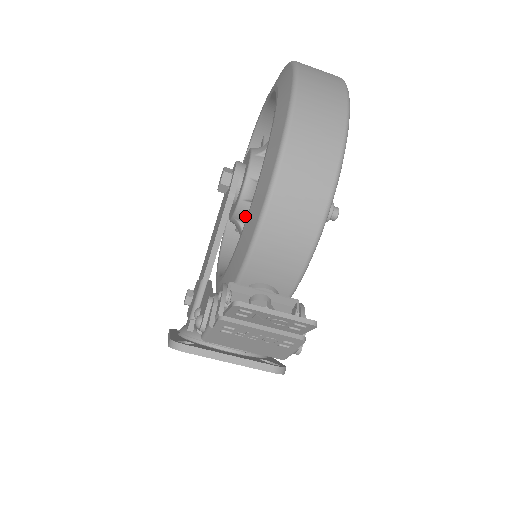
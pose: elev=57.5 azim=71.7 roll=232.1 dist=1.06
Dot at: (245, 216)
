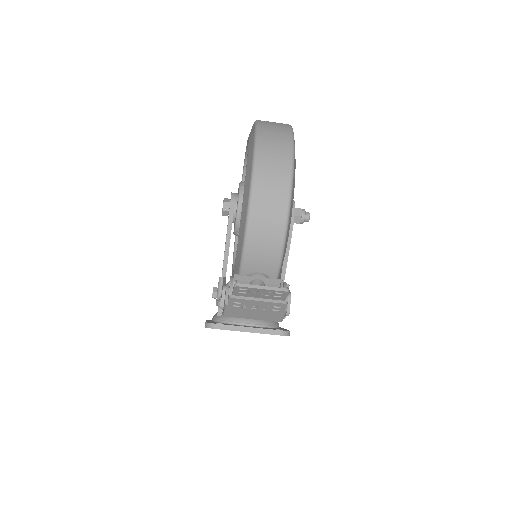
Dot at: occluded
